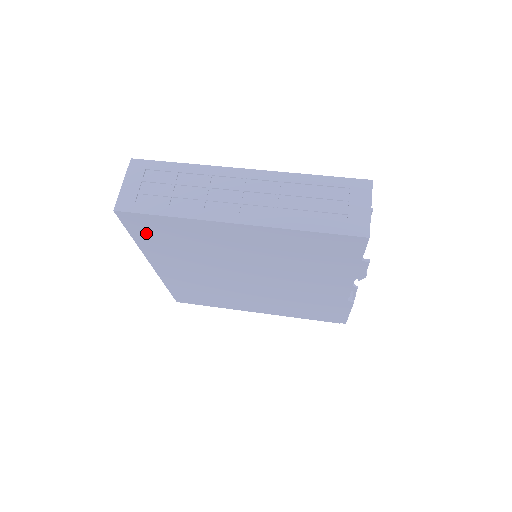
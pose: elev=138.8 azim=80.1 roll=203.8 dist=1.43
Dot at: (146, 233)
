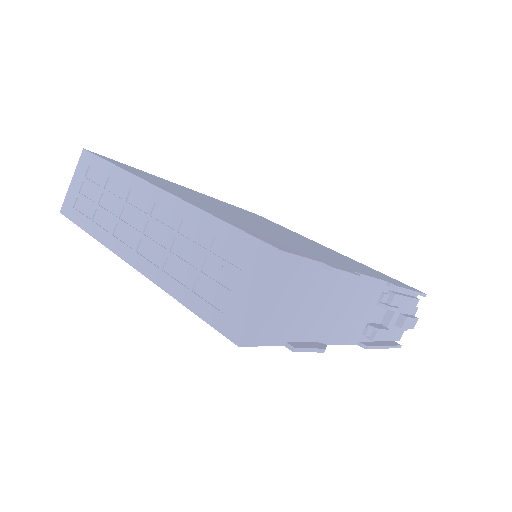
Dot at: occluded
